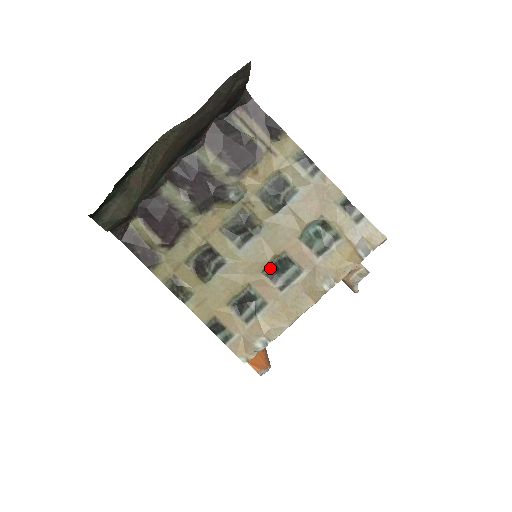
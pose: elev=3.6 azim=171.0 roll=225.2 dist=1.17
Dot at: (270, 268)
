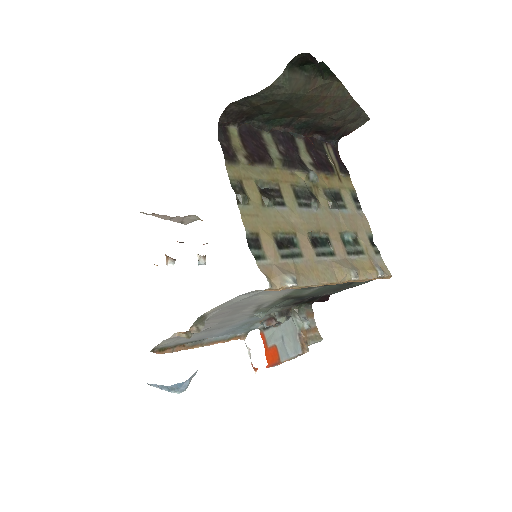
Dot at: (311, 238)
